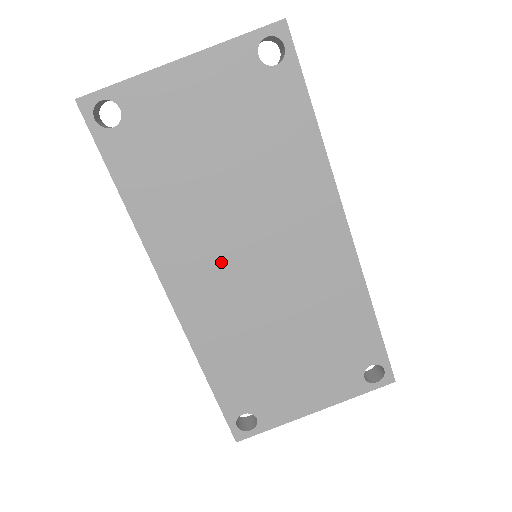
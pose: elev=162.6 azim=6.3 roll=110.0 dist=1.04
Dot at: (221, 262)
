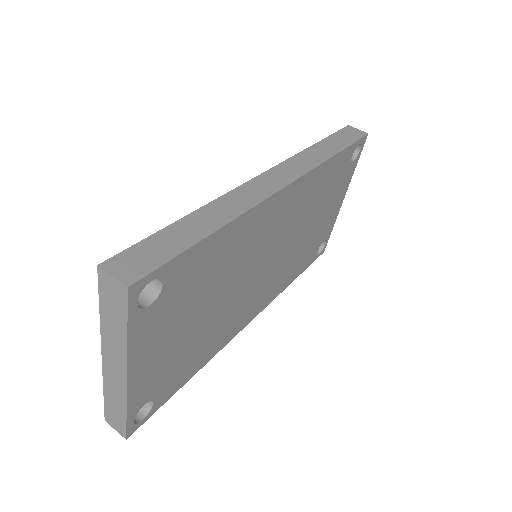
Dot at: (254, 290)
